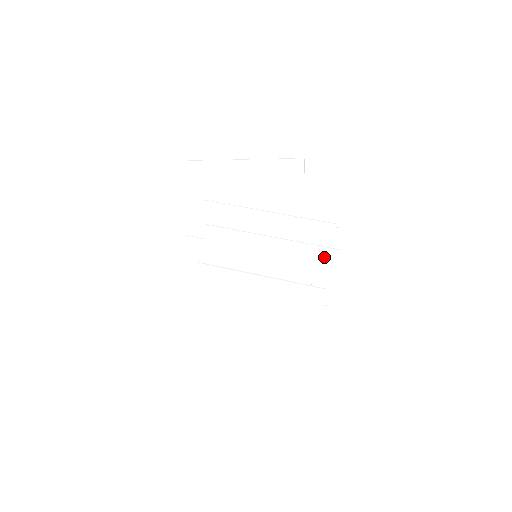
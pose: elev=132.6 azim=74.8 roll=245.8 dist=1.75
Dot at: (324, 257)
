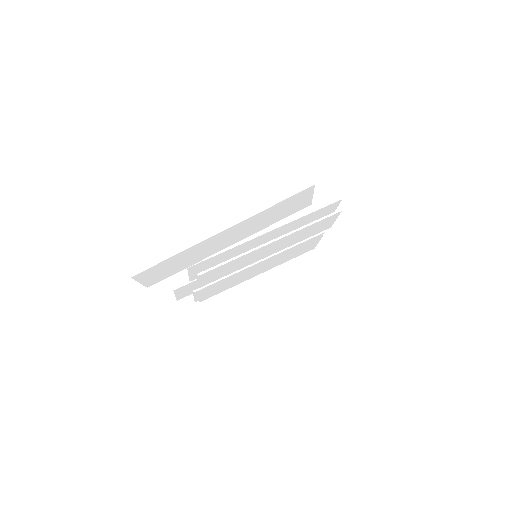
Dot at: (326, 221)
